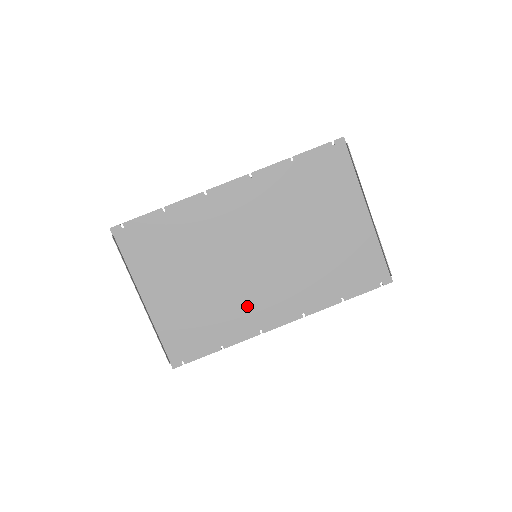
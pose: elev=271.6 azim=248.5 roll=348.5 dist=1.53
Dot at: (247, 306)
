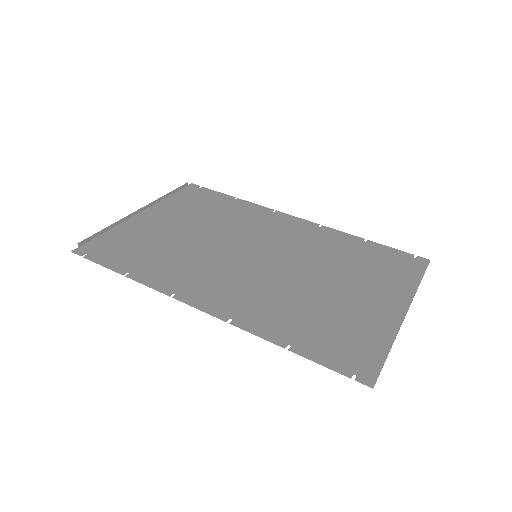
Dot at: (195, 272)
